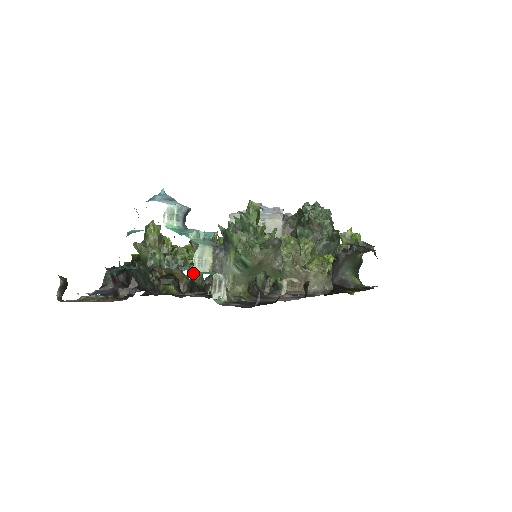
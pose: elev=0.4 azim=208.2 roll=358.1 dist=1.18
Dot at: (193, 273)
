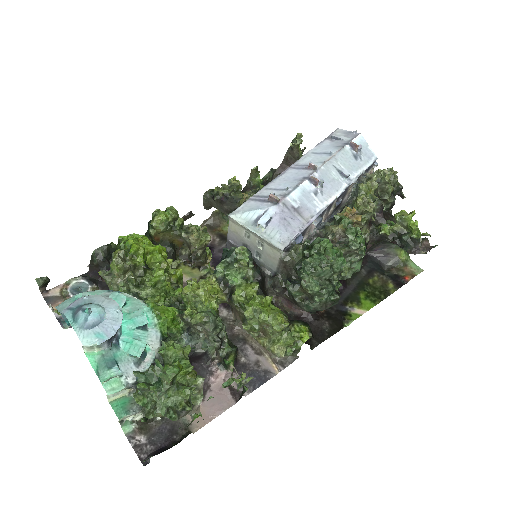
Dot at: occluded
